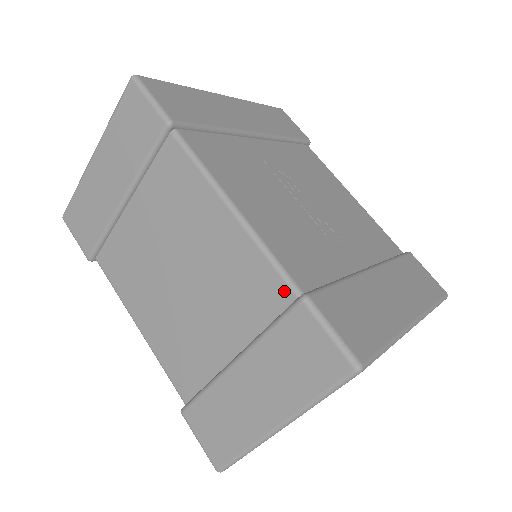
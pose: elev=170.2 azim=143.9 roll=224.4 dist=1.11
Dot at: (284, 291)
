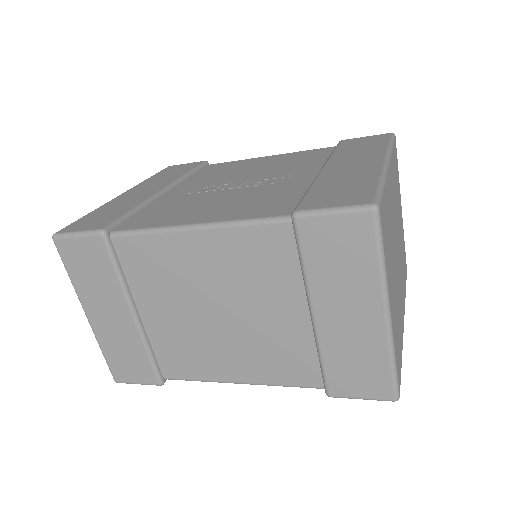
Dot at: (280, 229)
